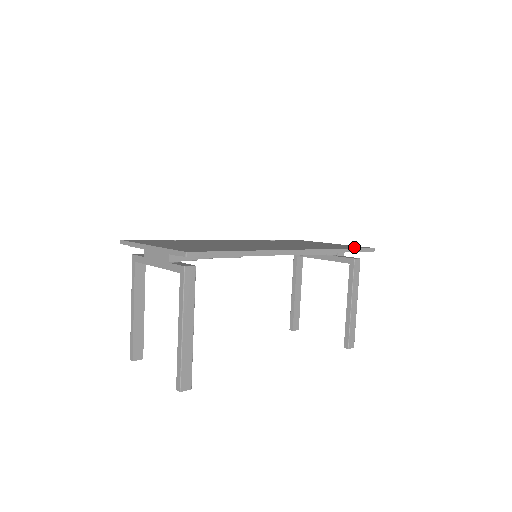
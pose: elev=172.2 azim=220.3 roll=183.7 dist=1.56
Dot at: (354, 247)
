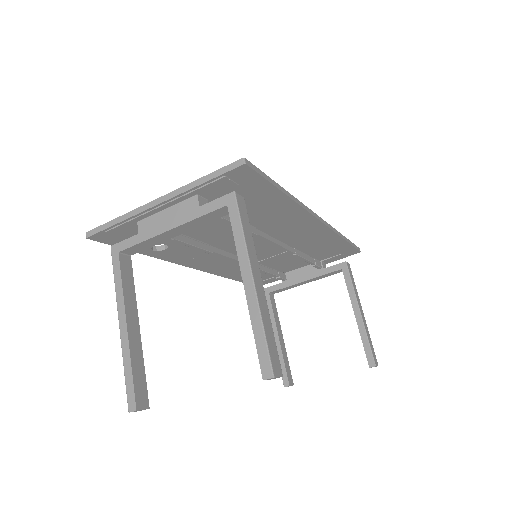
Dot at: occluded
